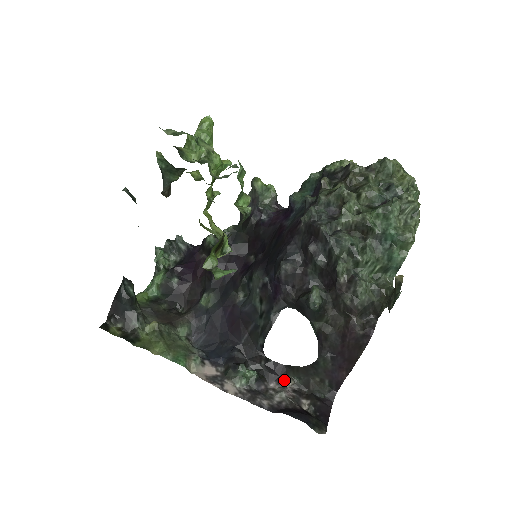
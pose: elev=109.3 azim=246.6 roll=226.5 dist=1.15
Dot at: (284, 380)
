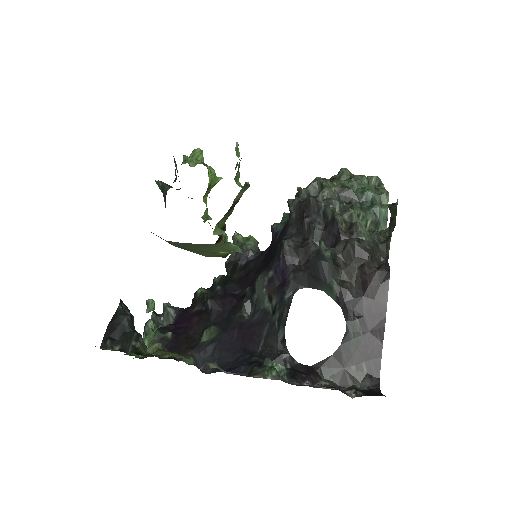
Dot at: (317, 381)
